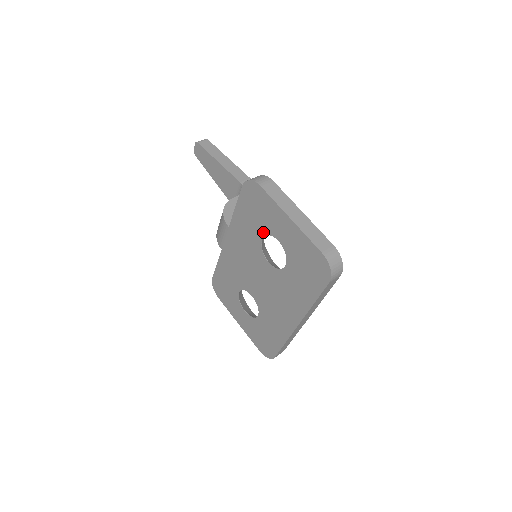
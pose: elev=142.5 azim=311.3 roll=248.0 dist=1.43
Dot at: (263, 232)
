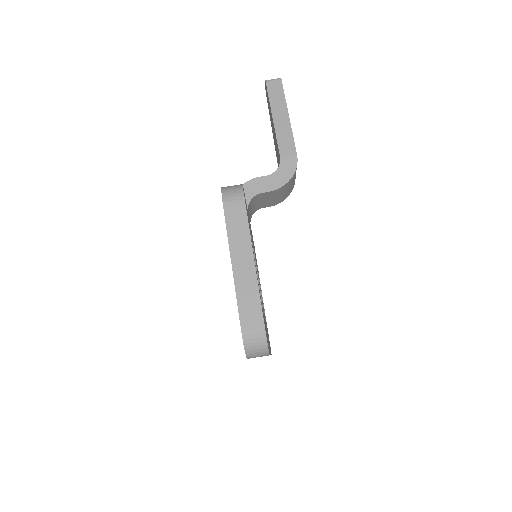
Dot at: occluded
